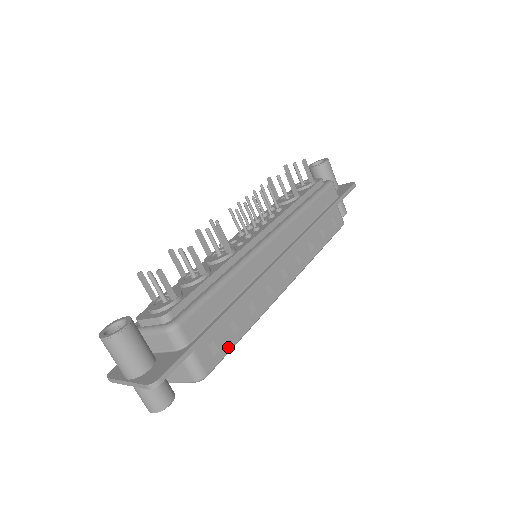
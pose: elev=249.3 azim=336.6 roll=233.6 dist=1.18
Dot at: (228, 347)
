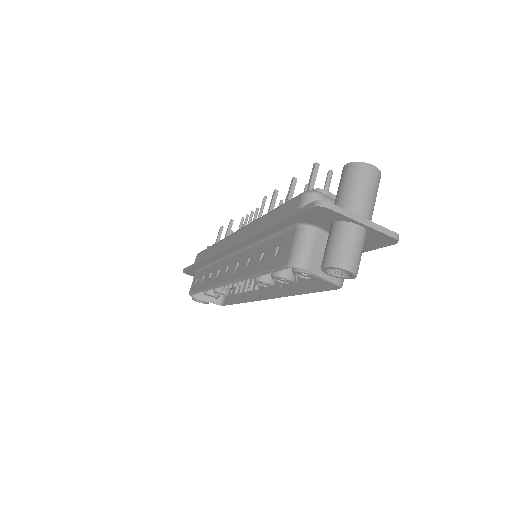
Dot at: (320, 287)
